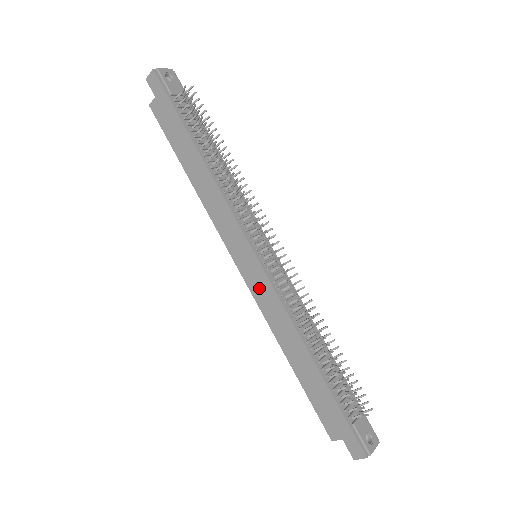
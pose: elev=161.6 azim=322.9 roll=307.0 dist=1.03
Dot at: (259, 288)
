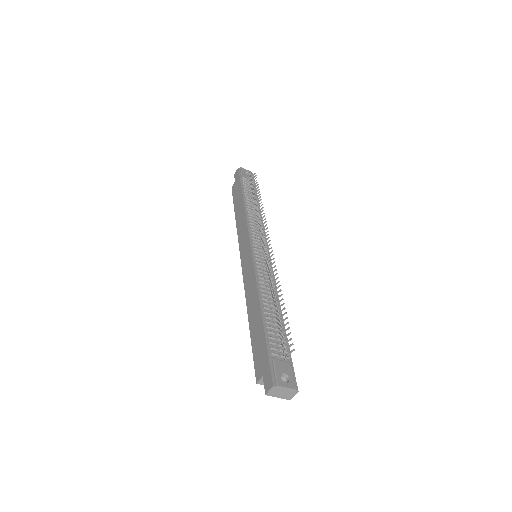
Dot at: (247, 270)
